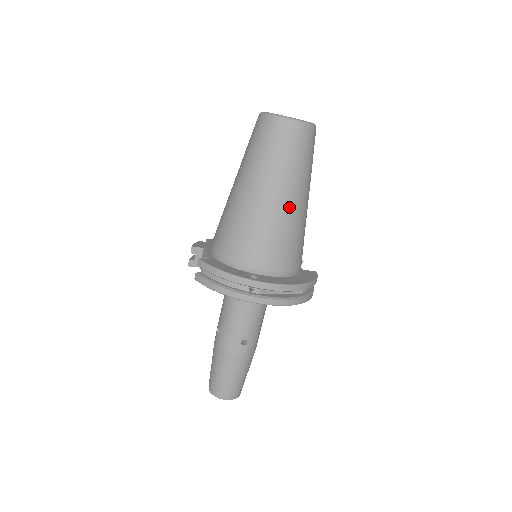
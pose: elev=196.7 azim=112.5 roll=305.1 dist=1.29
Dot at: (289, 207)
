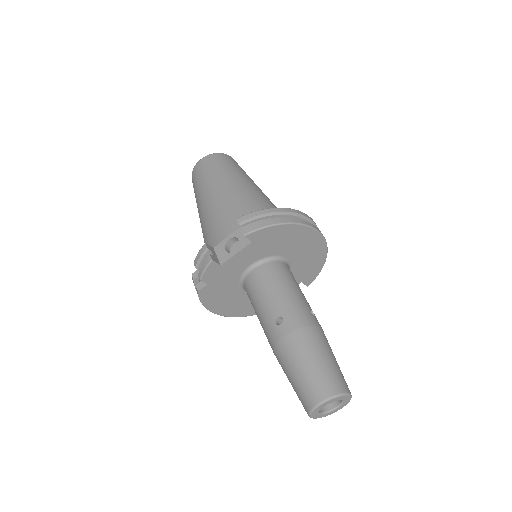
Dot at: occluded
